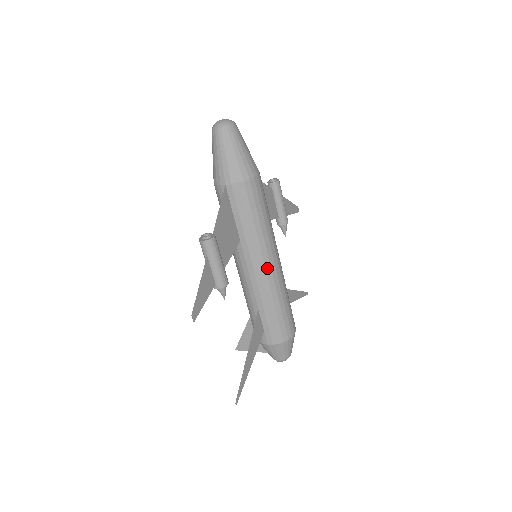
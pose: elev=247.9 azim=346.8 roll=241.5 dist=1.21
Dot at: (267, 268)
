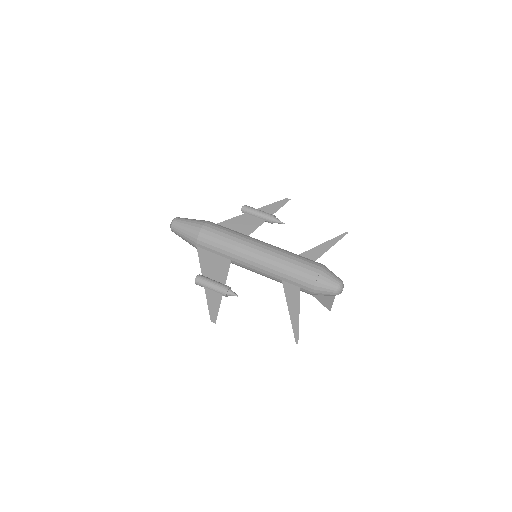
Dot at: (256, 257)
